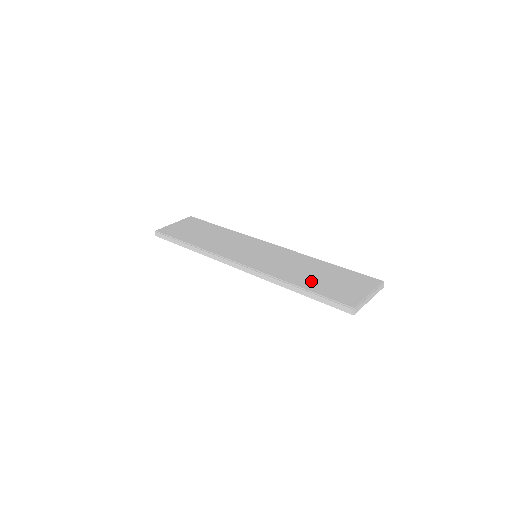
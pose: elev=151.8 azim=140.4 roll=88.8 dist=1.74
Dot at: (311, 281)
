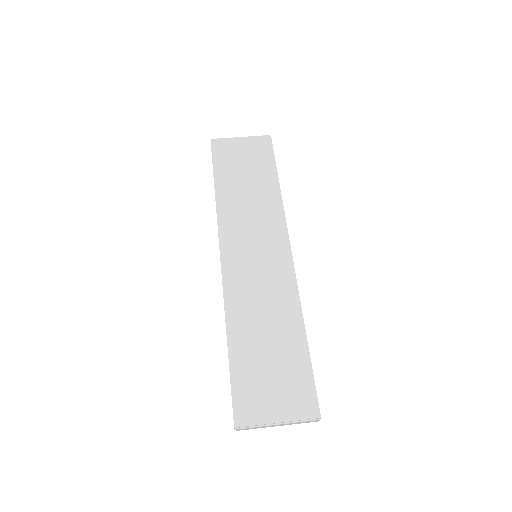
Dot at: (249, 348)
